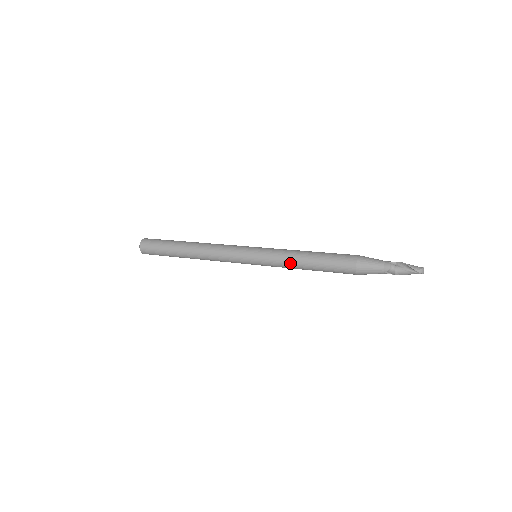
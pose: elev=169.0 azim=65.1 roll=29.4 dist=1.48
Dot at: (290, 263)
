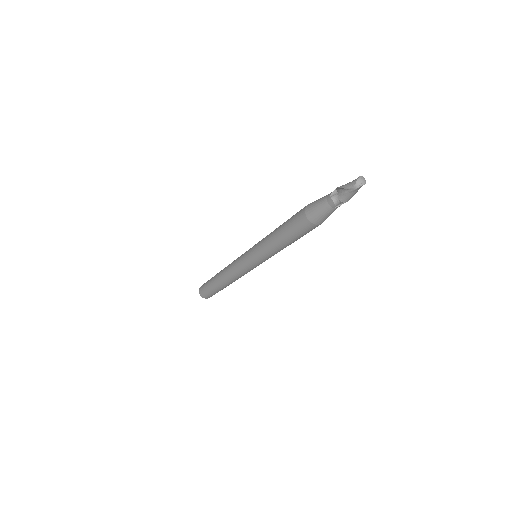
Dot at: (273, 250)
